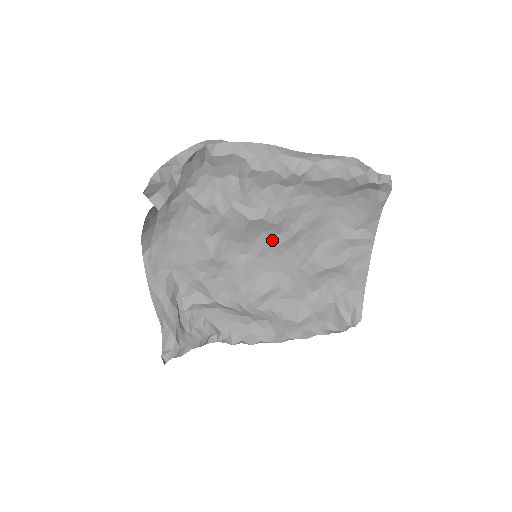
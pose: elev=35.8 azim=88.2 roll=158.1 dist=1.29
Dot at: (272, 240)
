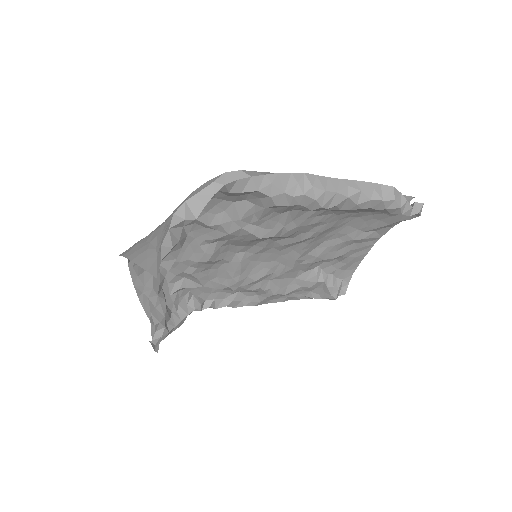
Dot at: (276, 242)
